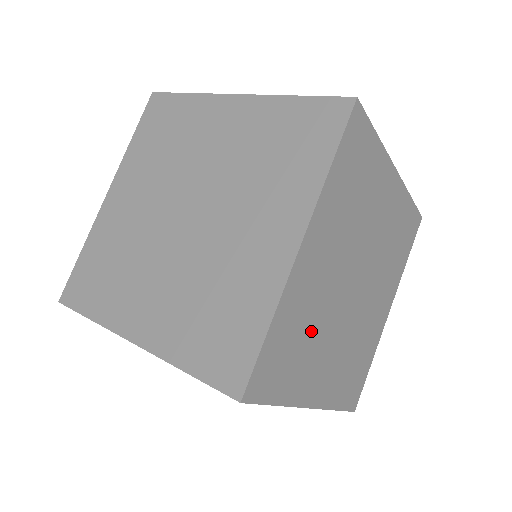
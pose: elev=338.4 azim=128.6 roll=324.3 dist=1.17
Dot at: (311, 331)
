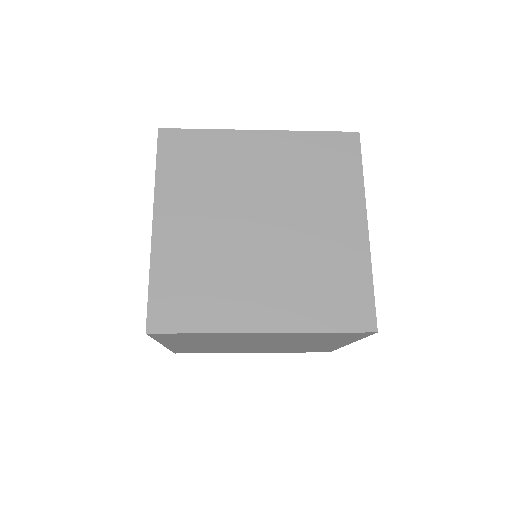
Dot at: occluded
